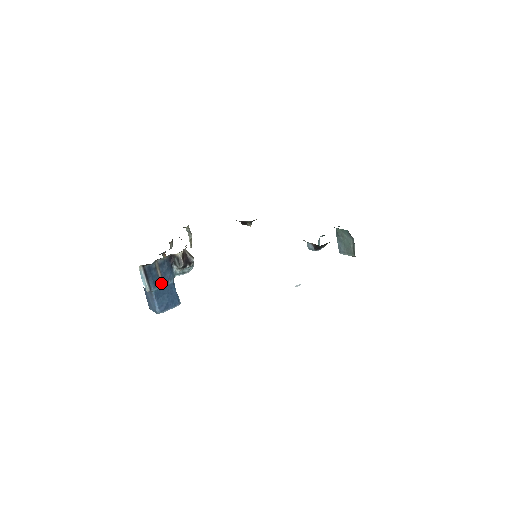
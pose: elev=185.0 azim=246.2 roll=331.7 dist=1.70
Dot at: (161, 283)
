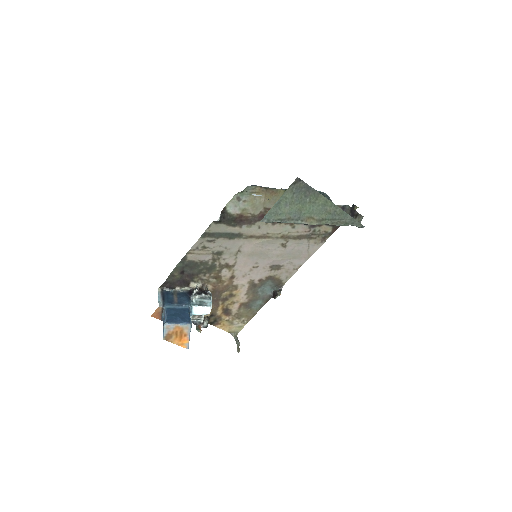
Dot at: (175, 304)
